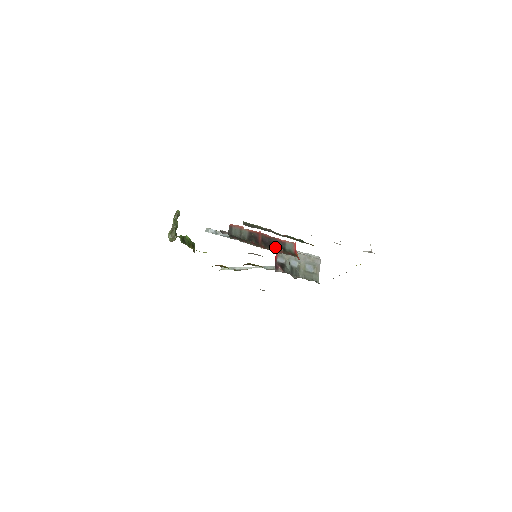
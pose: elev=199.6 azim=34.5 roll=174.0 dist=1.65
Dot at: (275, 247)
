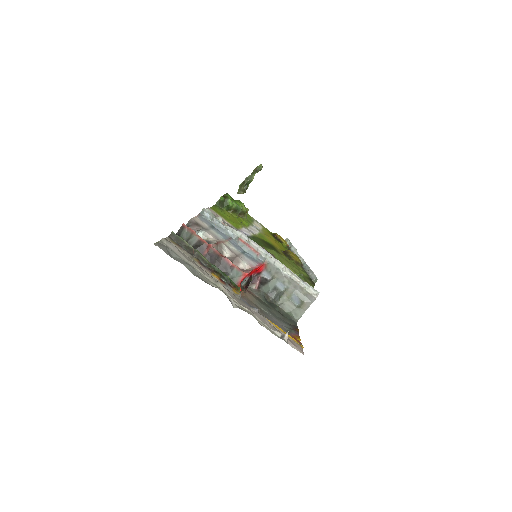
Dot at: (217, 267)
